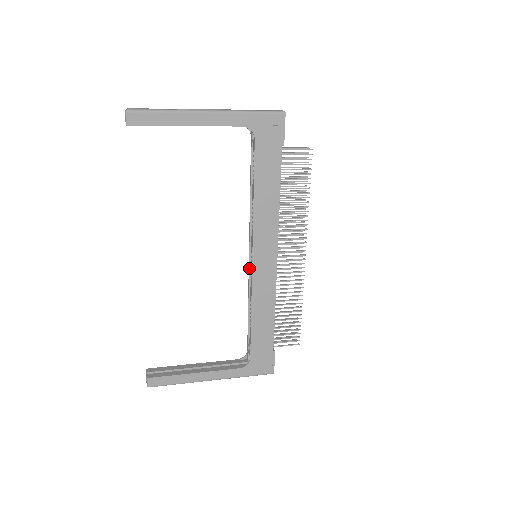
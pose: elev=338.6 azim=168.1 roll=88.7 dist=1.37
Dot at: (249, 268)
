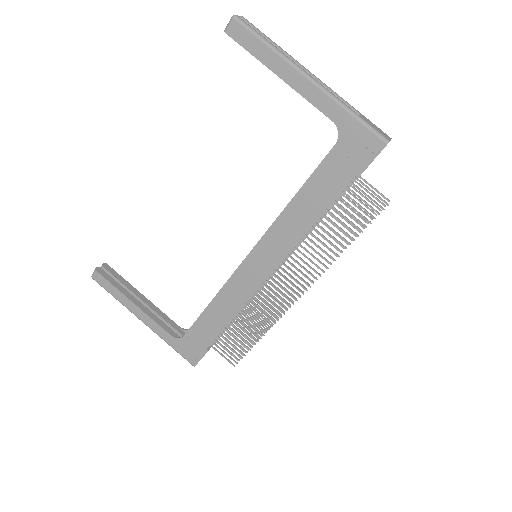
Dot at: occluded
